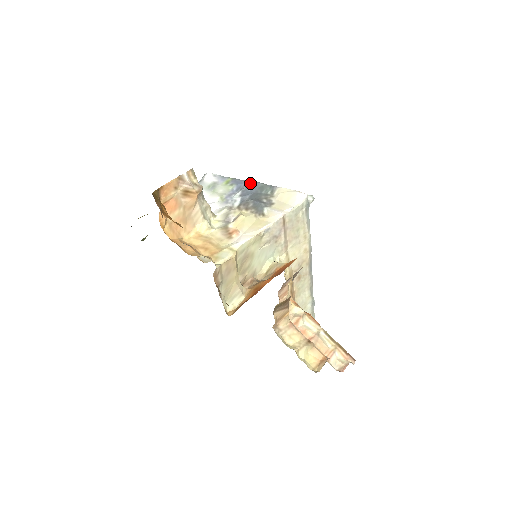
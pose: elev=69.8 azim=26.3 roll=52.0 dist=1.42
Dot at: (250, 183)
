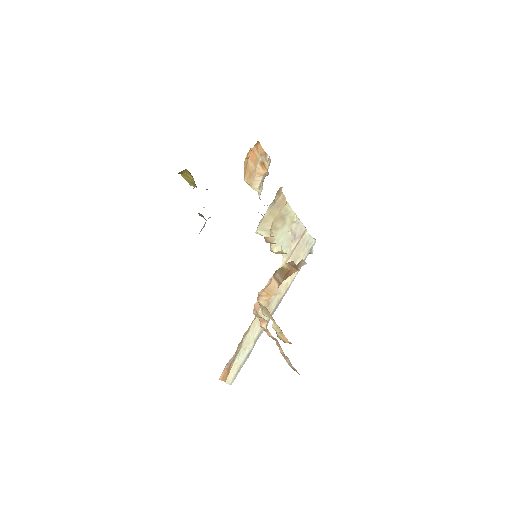
Dot at: occluded
